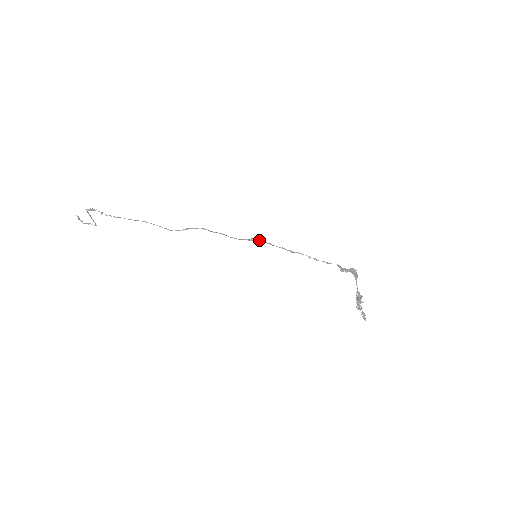
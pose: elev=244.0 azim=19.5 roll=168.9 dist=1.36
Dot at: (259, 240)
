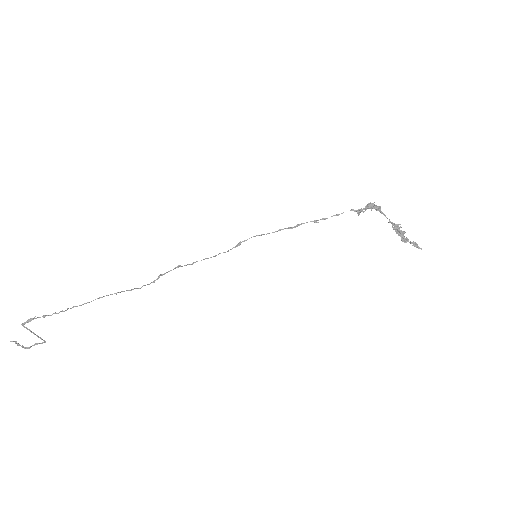
Dot at: occluded
